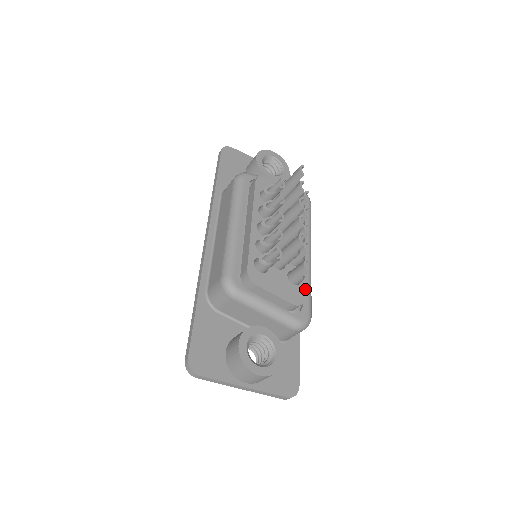
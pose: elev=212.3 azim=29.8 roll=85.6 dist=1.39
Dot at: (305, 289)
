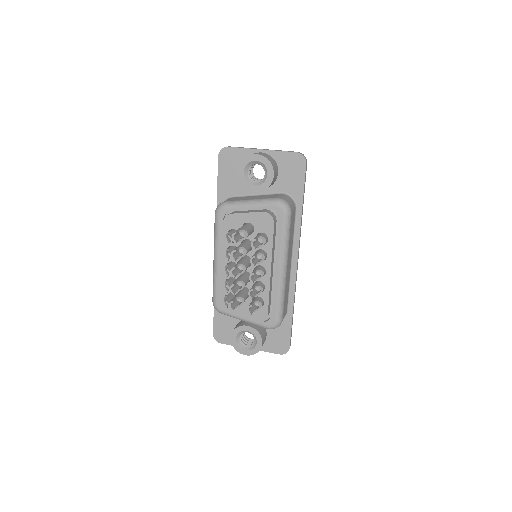
Dot at: (267, 309)
